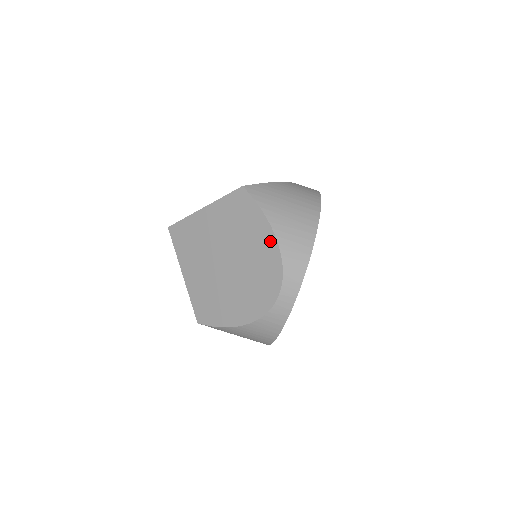
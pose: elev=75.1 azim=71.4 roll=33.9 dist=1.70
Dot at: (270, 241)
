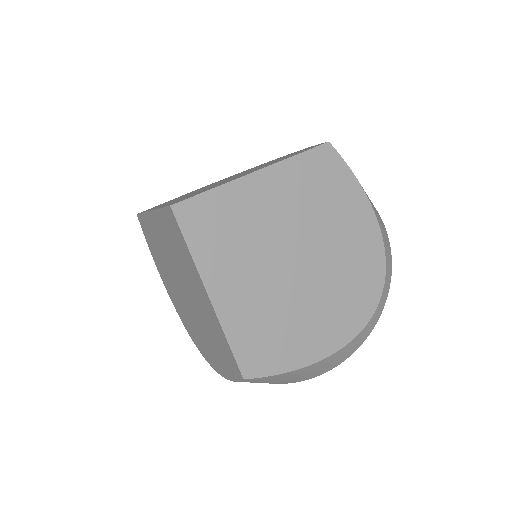
Dot at: (216, 367)
